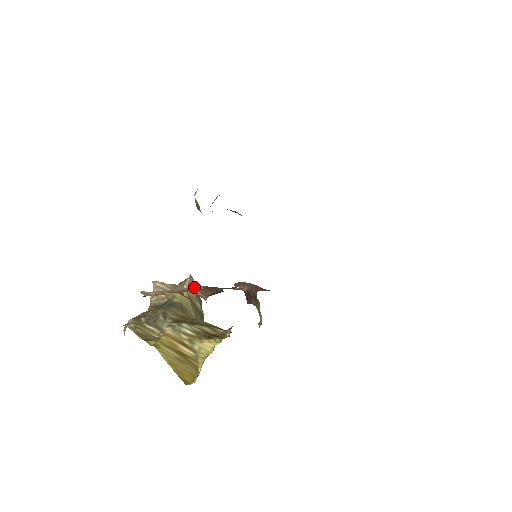
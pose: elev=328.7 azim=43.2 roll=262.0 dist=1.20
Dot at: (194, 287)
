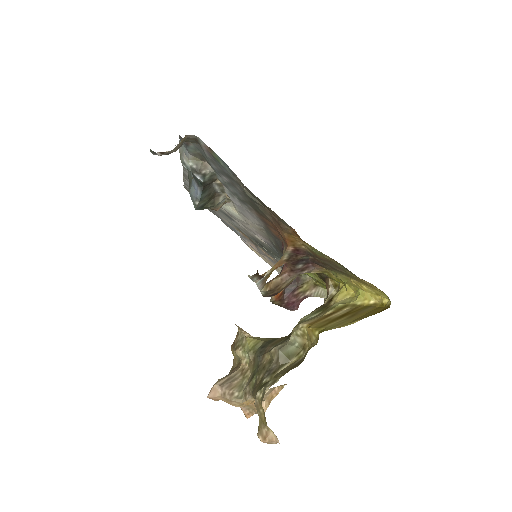
Dot at: occluded
